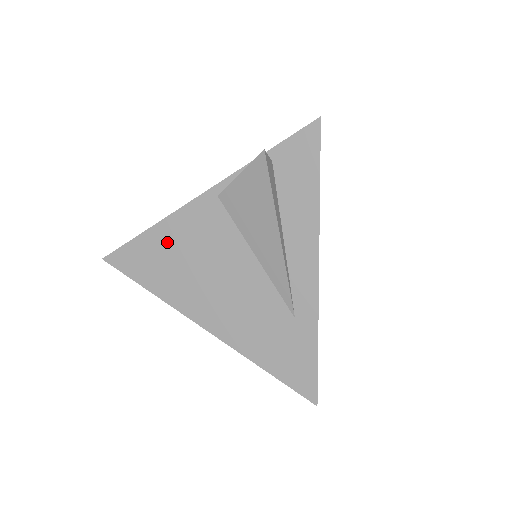
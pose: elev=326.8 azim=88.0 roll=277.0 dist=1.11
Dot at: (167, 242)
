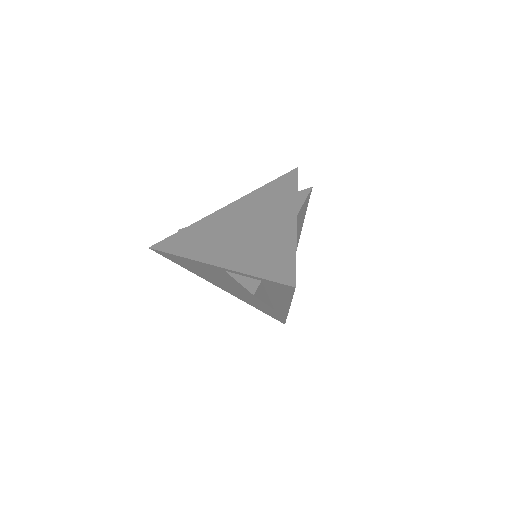
Dot at: (192, 264)
